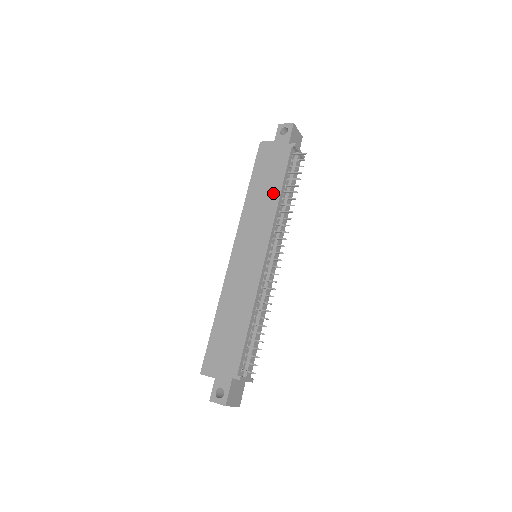
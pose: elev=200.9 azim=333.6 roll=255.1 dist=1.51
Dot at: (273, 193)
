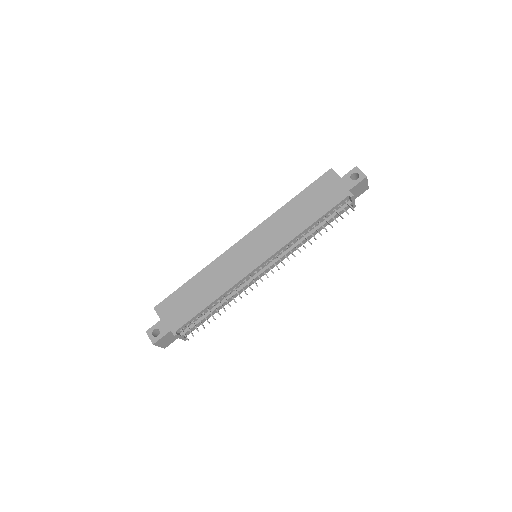
Dot at: (304, 221)
